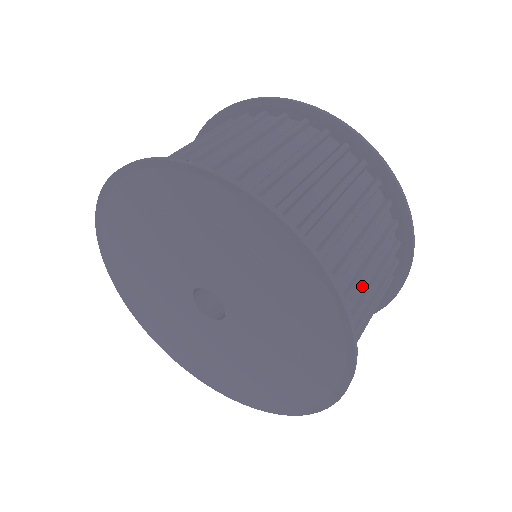
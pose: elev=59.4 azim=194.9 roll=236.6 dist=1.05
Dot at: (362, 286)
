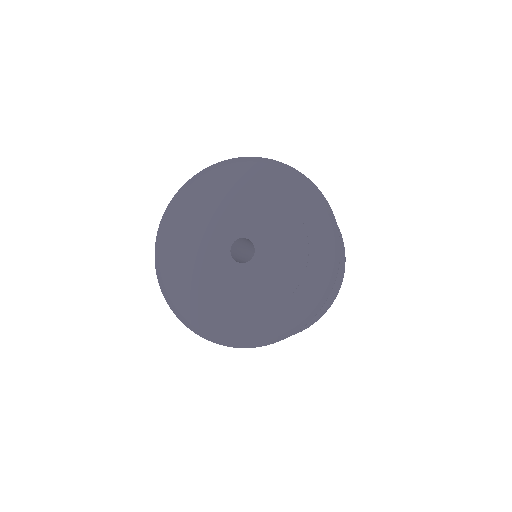
Dot at: occluded
